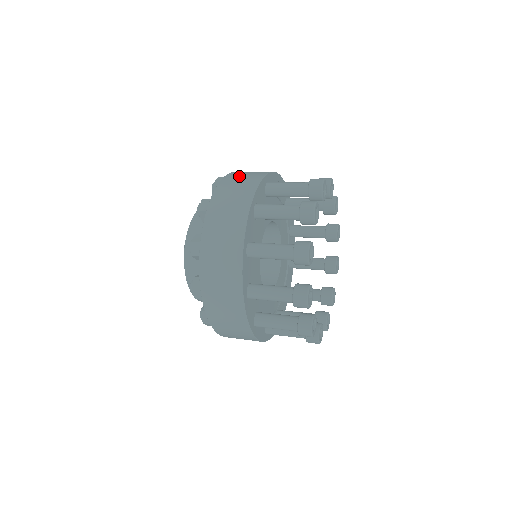
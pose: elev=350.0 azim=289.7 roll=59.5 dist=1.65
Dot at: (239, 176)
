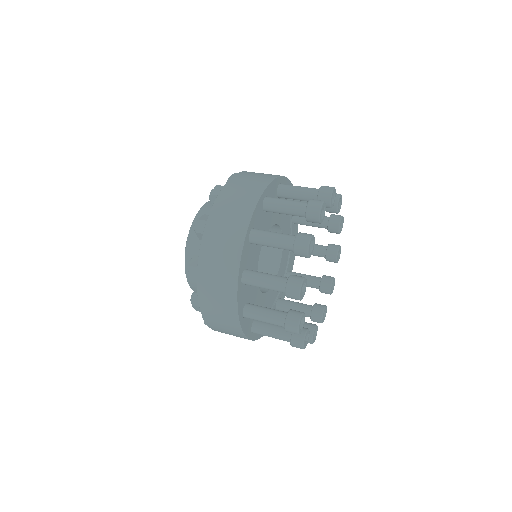
Dot at: (219, 232)
